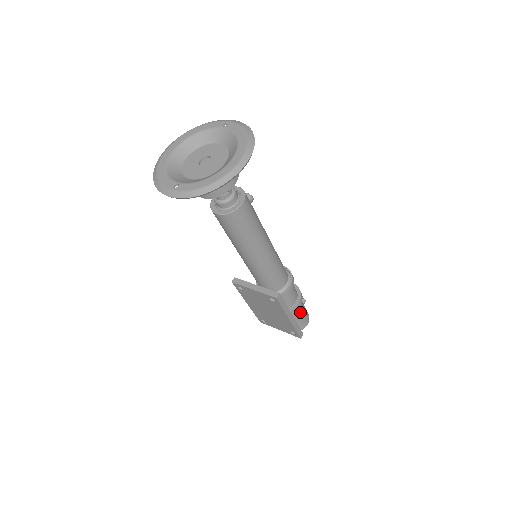
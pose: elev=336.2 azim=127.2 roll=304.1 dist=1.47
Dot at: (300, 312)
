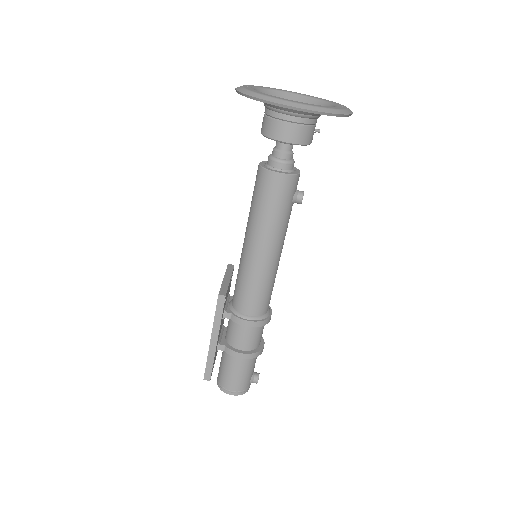
Dot at: (236, 368)
